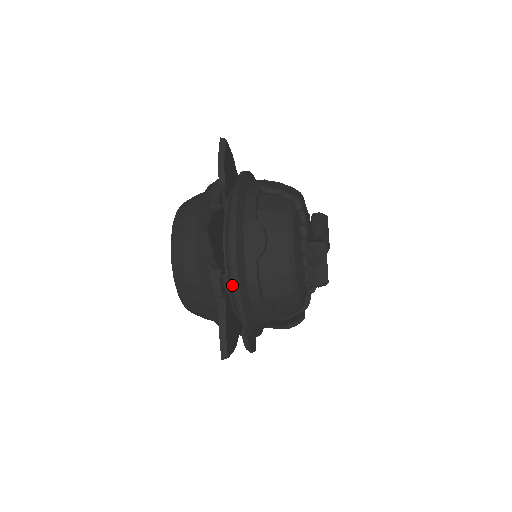
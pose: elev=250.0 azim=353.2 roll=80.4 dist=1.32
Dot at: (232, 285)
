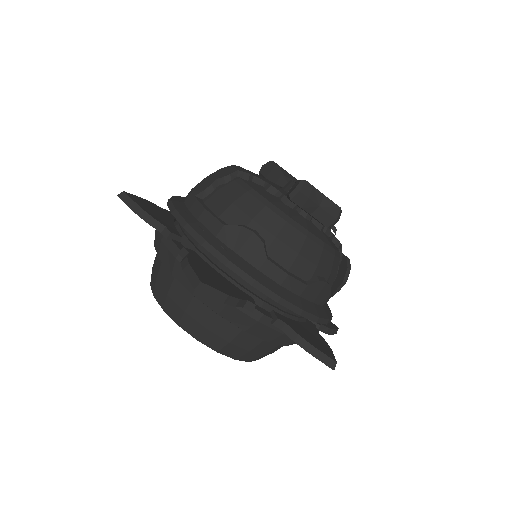
Dot at: (270, 301)
